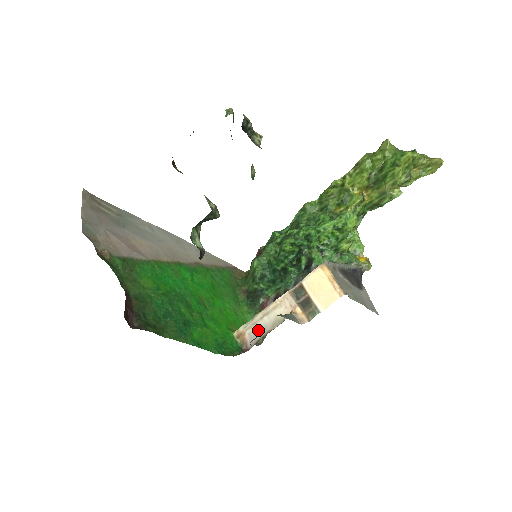
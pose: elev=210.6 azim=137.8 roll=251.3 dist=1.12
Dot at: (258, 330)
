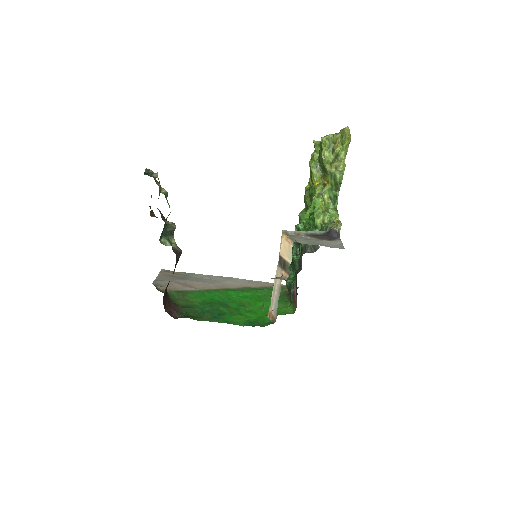
Dot at: (275, 304)
